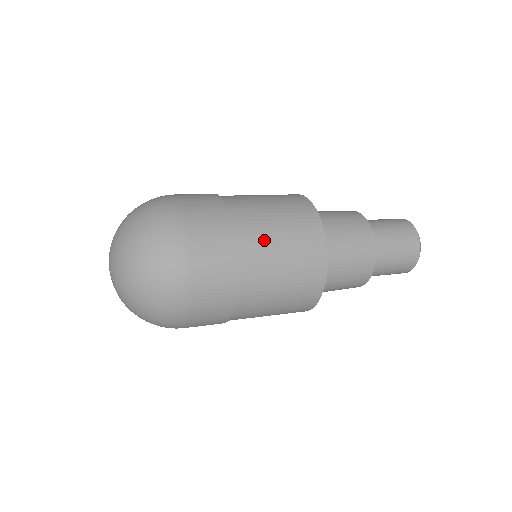
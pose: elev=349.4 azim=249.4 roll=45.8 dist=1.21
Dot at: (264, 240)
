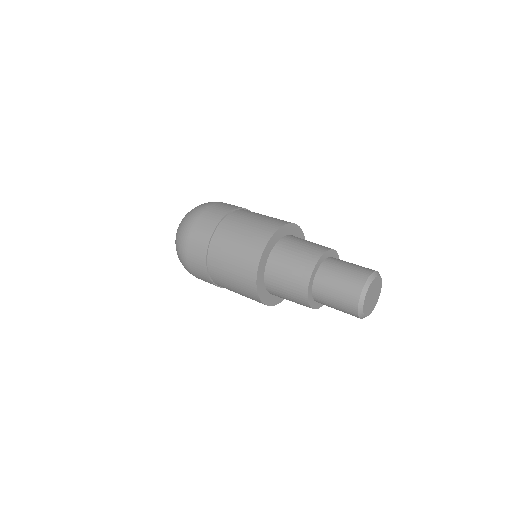
Dot at: (225, 247)
